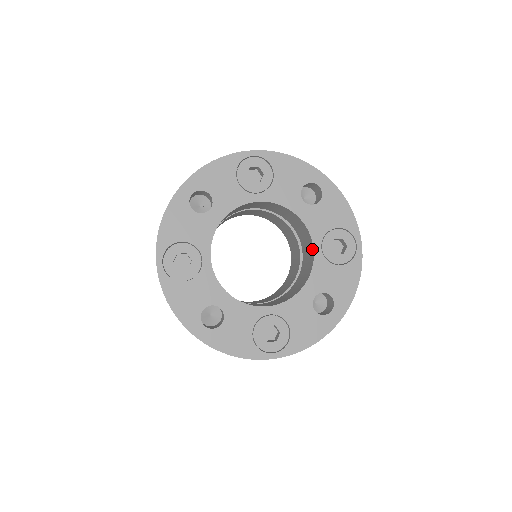
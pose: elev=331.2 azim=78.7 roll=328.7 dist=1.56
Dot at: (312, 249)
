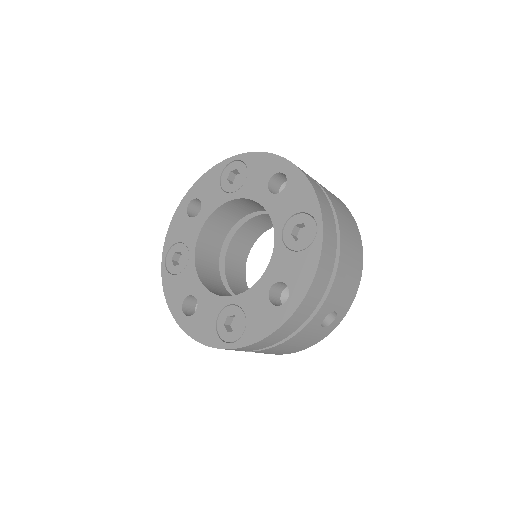
Dot at: (276, 238)
